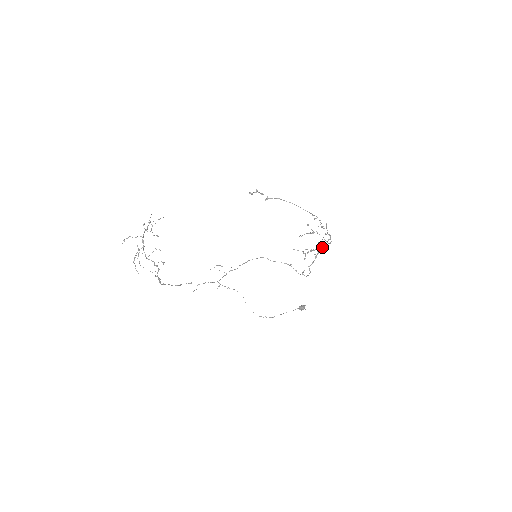
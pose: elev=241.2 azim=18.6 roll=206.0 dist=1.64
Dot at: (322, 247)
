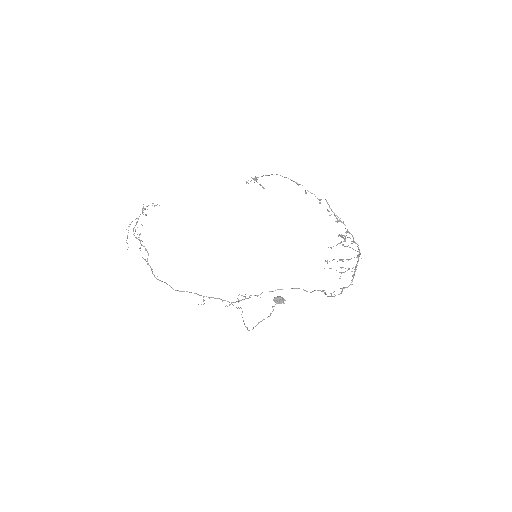
Dot at: (356, 257)
